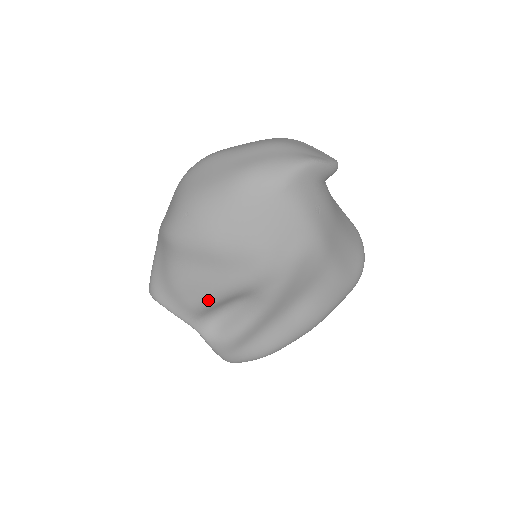
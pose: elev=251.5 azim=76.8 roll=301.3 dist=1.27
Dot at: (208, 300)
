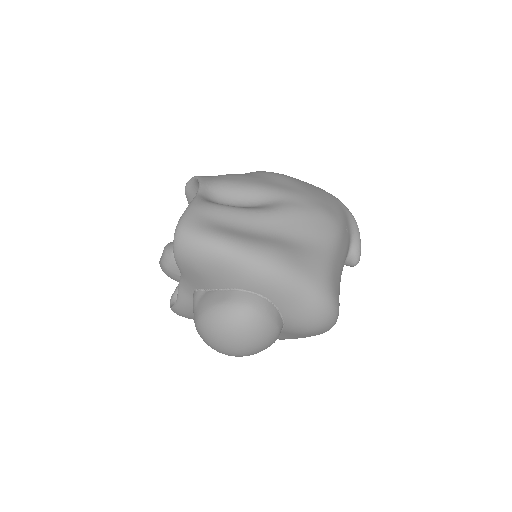
Dot at: (241, 183)
